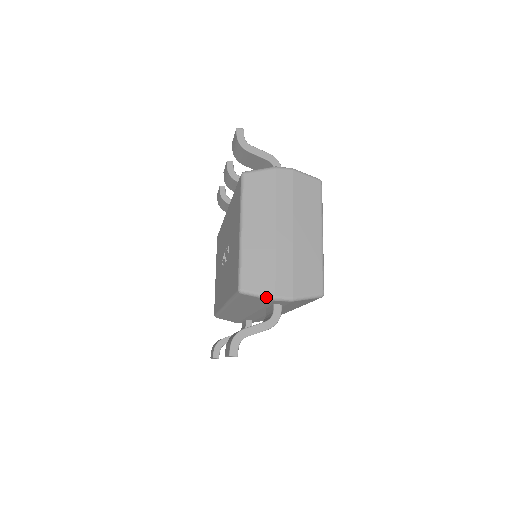
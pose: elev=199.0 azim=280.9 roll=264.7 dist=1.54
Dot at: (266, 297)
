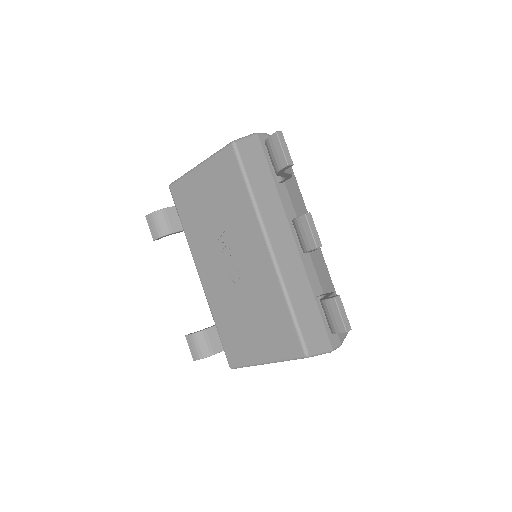
Dot at: occluded
